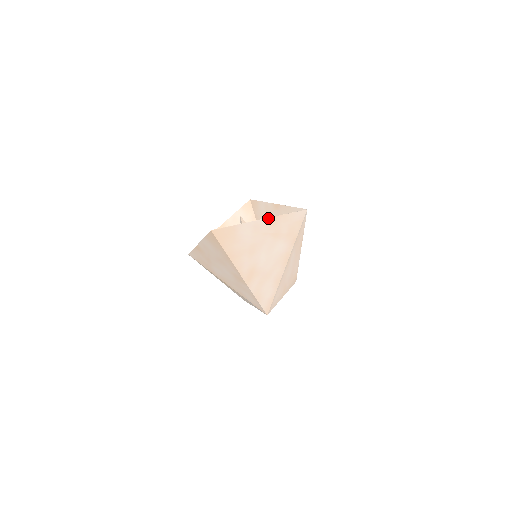
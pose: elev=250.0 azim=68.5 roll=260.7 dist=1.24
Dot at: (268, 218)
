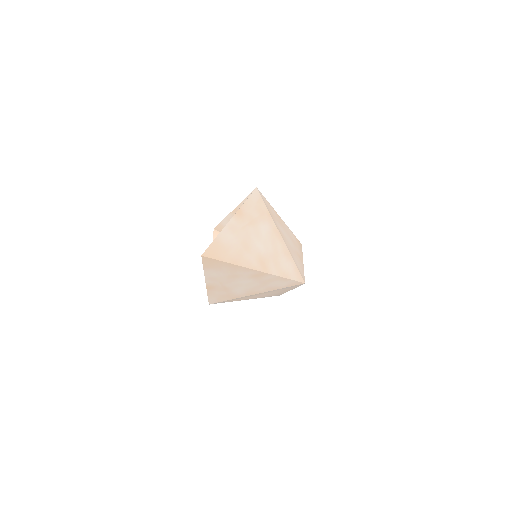
Dot at: (234, 215)
